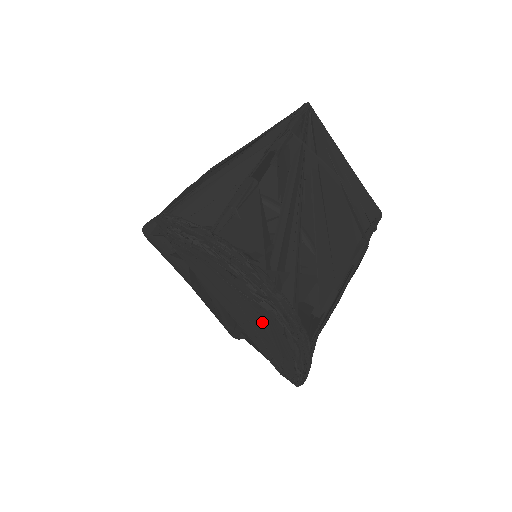
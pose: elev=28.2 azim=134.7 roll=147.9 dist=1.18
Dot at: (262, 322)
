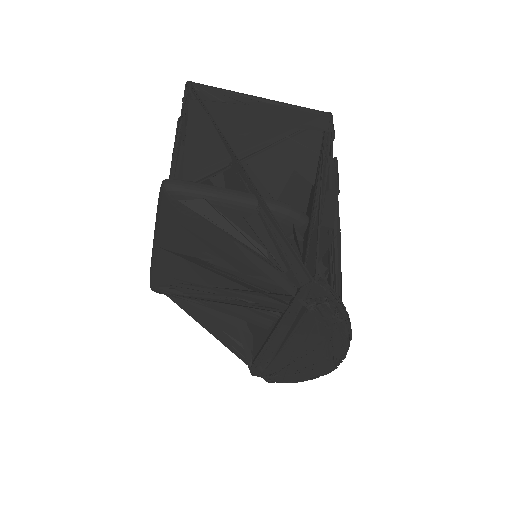
Dot at: (313, 364)
